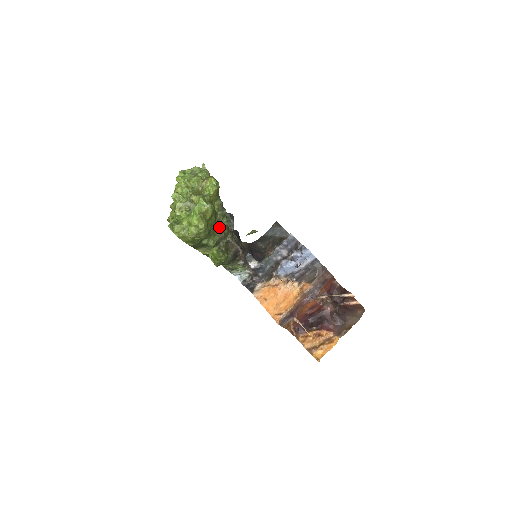
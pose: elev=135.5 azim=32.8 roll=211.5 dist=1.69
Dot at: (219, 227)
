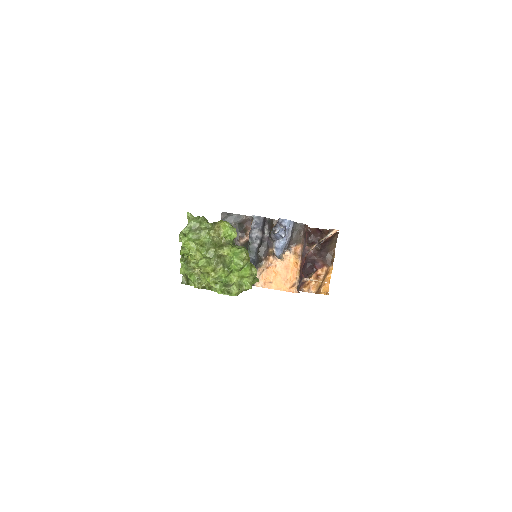
Dot at: occluded
